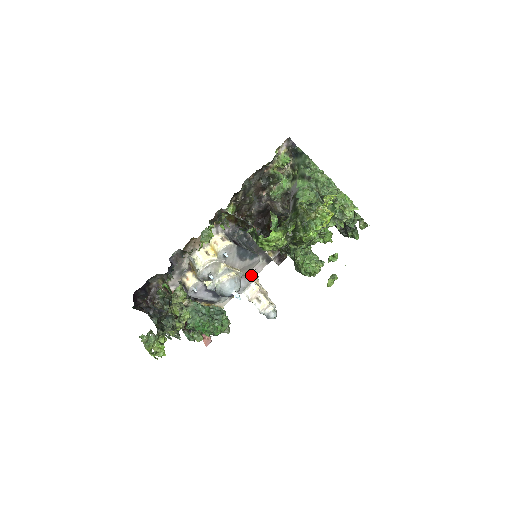
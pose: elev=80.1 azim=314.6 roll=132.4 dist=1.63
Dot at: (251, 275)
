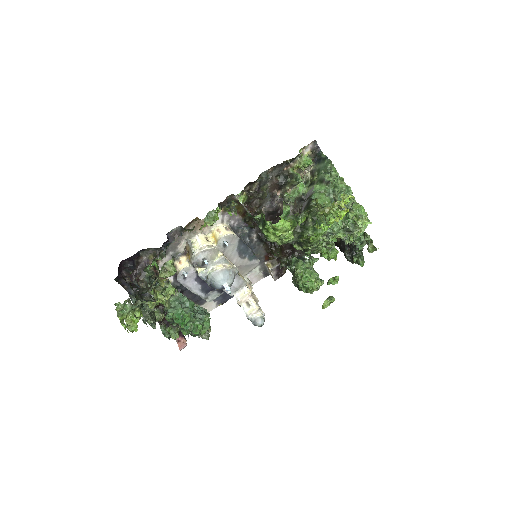
Dot at: (245, 279)
